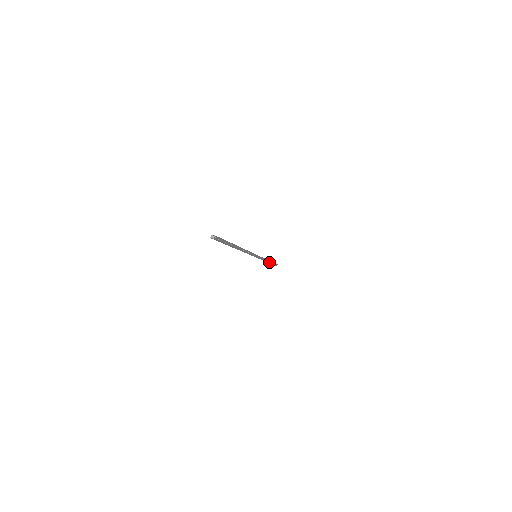
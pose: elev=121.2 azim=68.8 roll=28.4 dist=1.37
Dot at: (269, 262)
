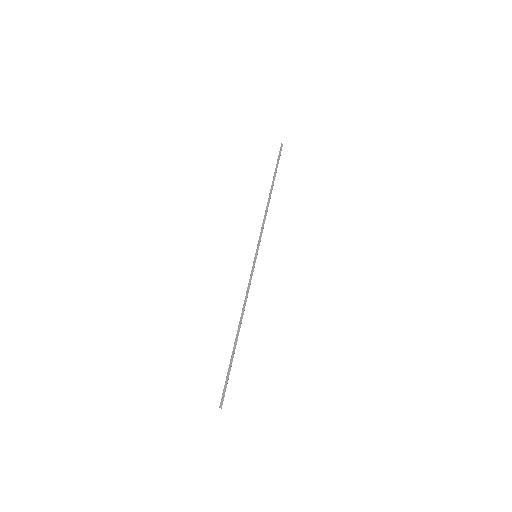
Dot at: occluded
